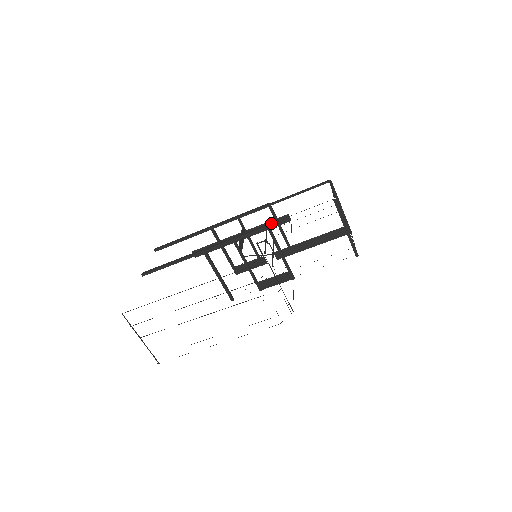
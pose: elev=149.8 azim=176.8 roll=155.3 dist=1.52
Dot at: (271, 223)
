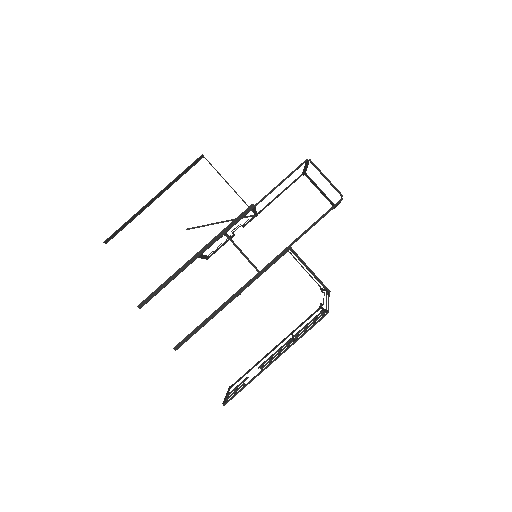
Dot at: (184, 171)
